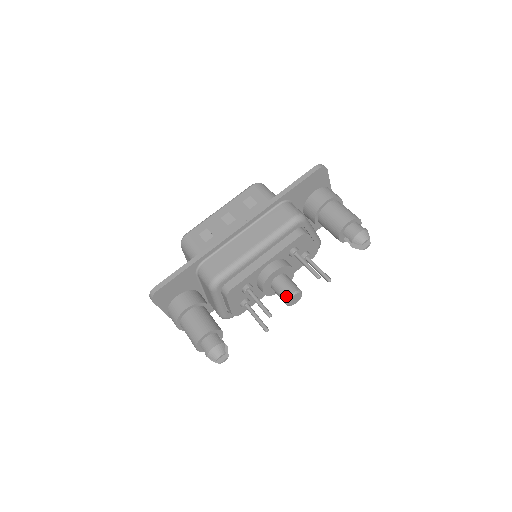
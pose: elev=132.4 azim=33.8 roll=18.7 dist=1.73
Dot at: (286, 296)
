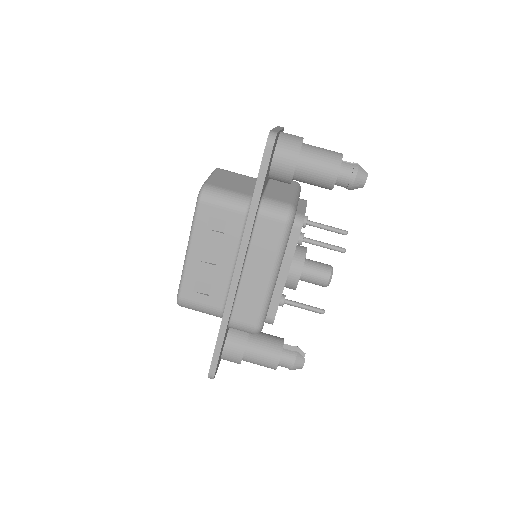
Dot at: (324, 285)
